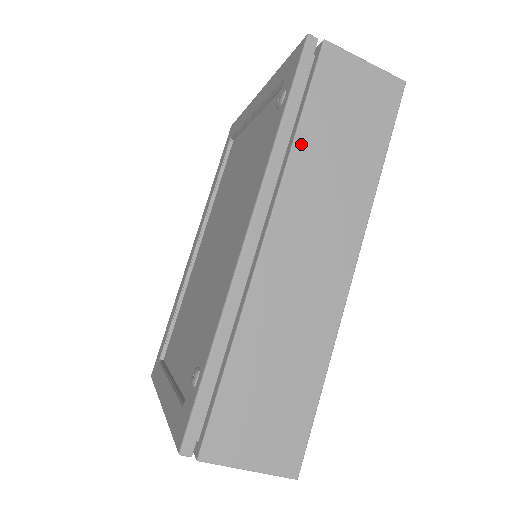
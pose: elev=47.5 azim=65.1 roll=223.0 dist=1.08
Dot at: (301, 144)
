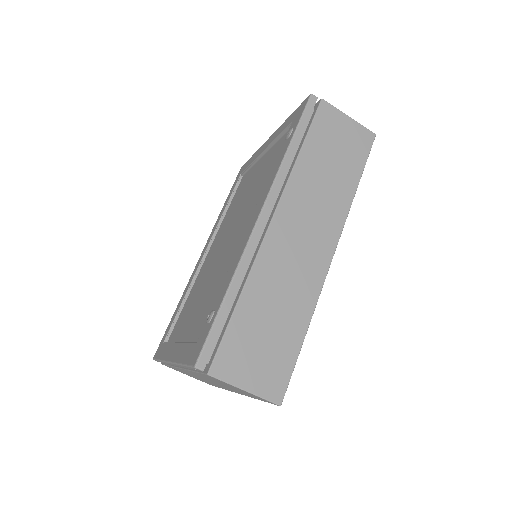
Dot at: (301, 162)
